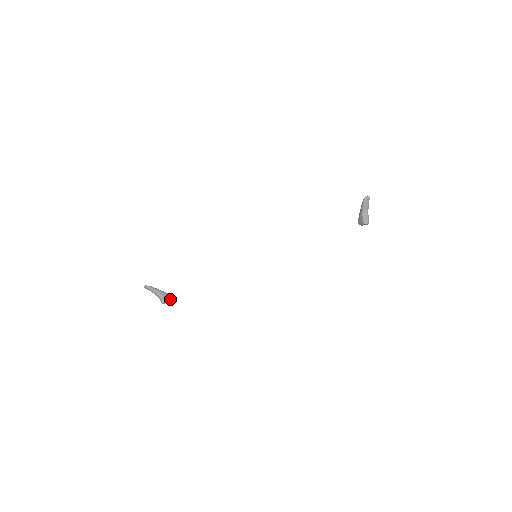
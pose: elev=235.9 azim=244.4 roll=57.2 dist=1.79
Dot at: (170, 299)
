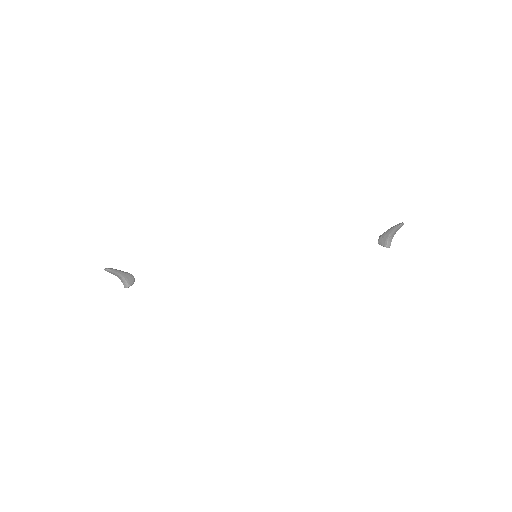
Dot at: (134, 281)
